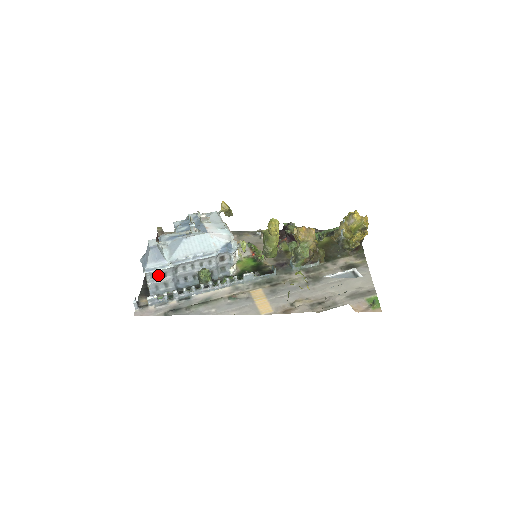
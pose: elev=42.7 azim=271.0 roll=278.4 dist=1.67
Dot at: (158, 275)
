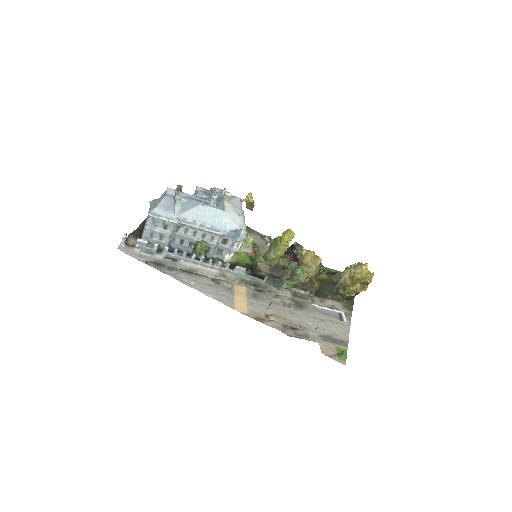
Dot at: (160, 224)
